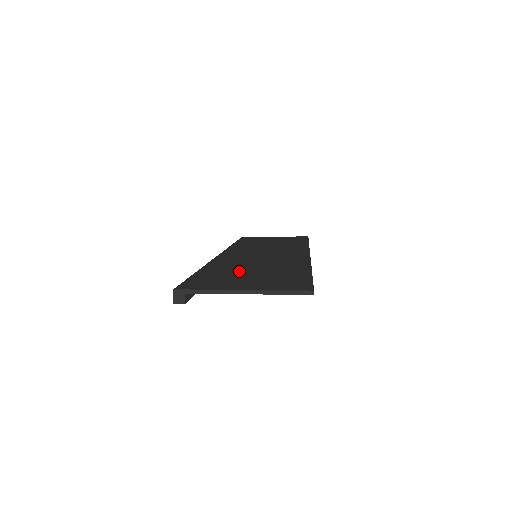
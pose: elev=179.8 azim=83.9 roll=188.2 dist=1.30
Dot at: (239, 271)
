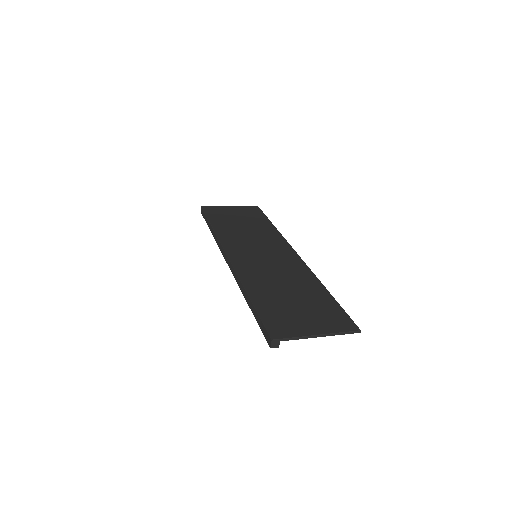
Dot at: (282, 298)
